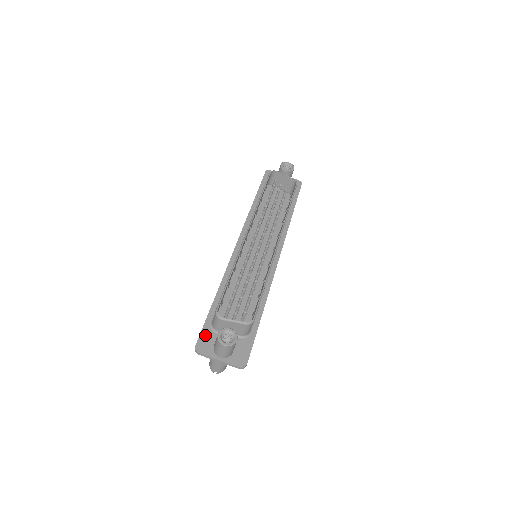
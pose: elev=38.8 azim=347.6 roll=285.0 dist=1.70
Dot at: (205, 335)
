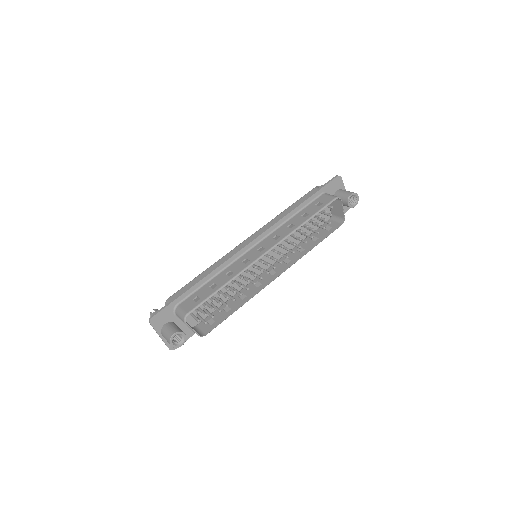
Dot at: (165, 312)
